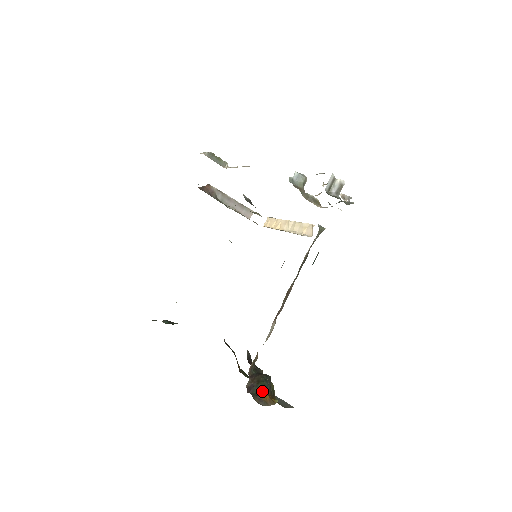
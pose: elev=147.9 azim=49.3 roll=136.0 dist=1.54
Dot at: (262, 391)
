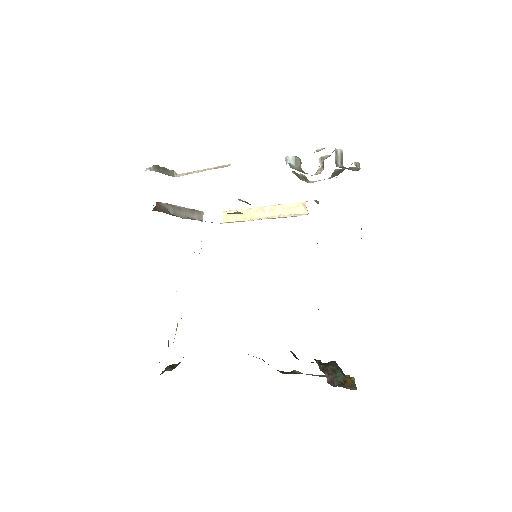
Dot at: (343, 378)
